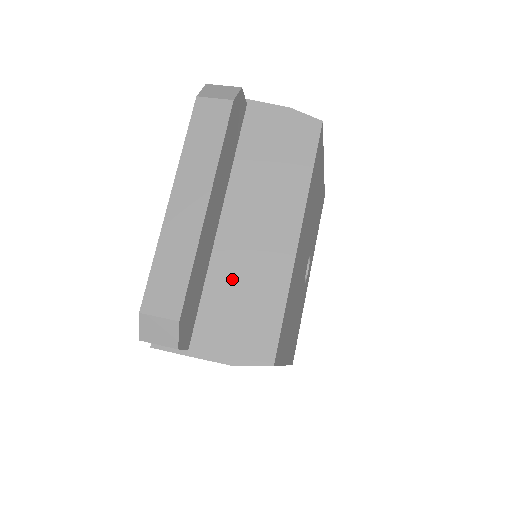
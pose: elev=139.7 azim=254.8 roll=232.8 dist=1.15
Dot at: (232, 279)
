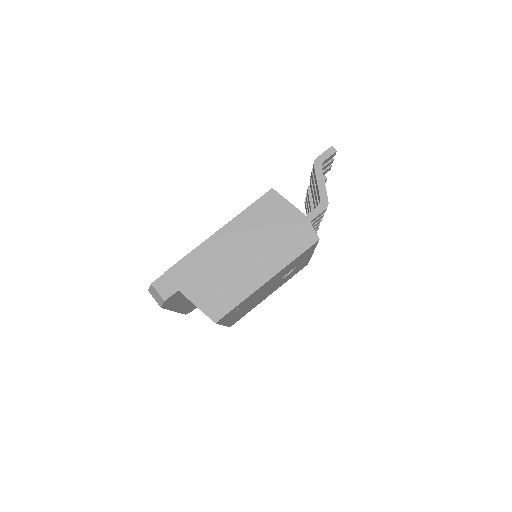
Dot at: occluded
